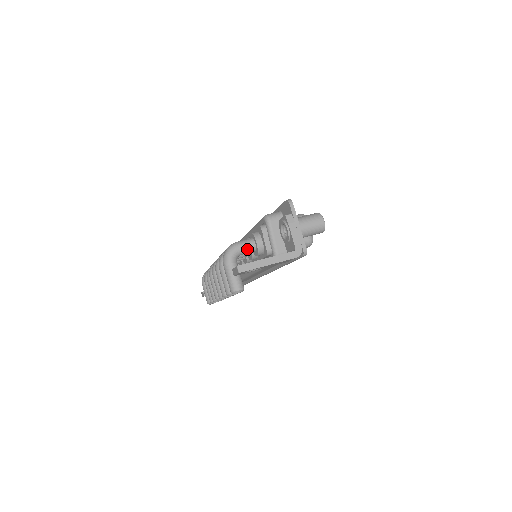
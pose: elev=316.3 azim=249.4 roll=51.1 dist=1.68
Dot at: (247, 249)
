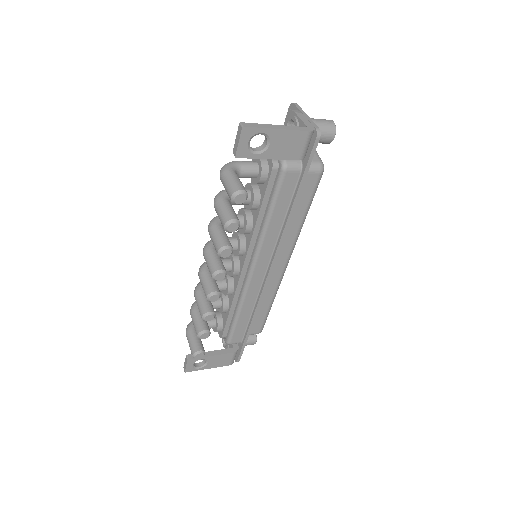
Dot at: (248, 166)
